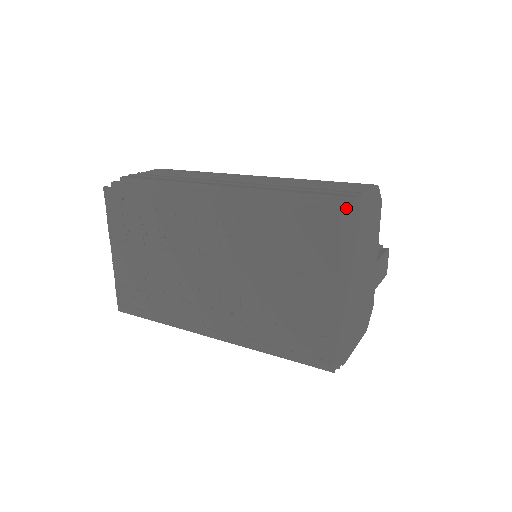
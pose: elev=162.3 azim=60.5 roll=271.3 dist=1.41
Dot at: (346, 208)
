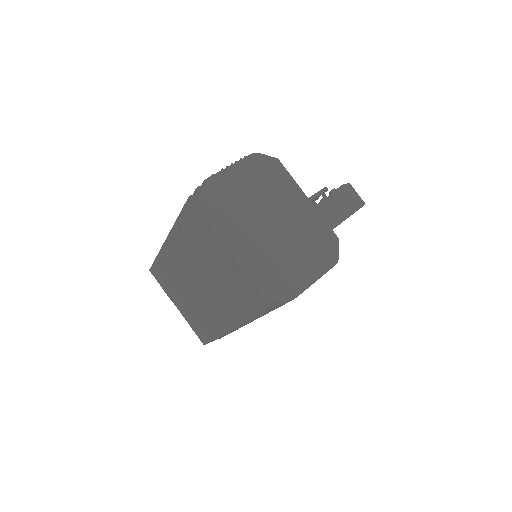
Dot at: (196, 191)
